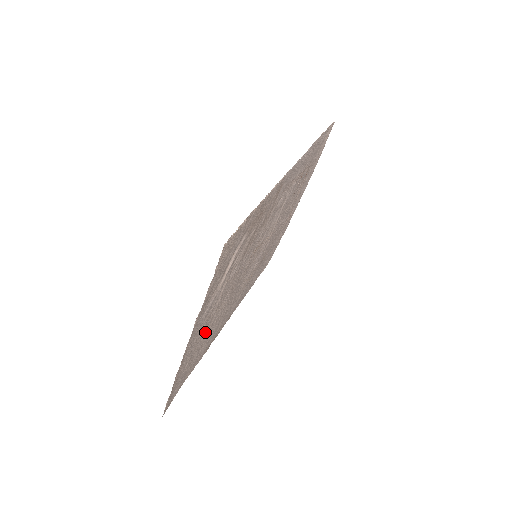
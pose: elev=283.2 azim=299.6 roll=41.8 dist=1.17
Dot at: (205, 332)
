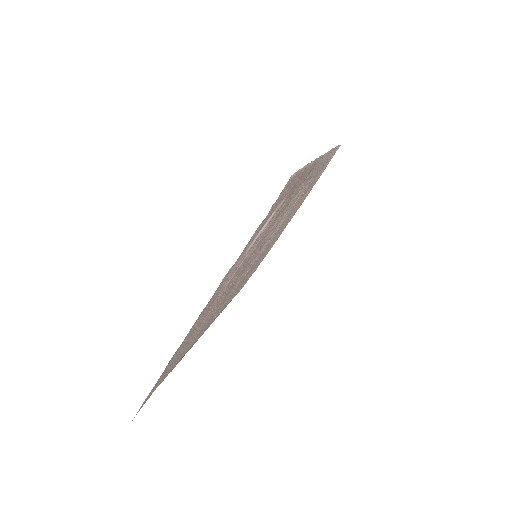
Dot at: (201, 321)
